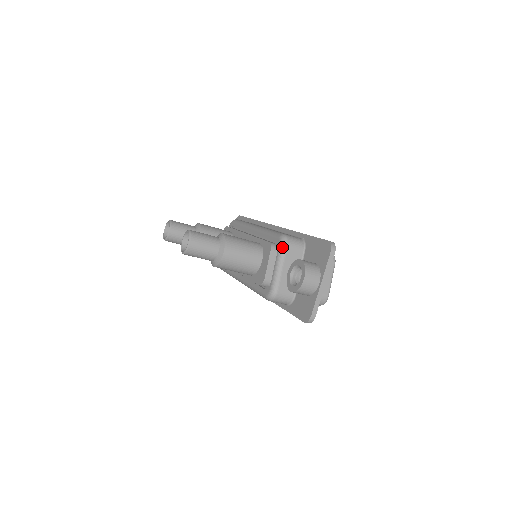
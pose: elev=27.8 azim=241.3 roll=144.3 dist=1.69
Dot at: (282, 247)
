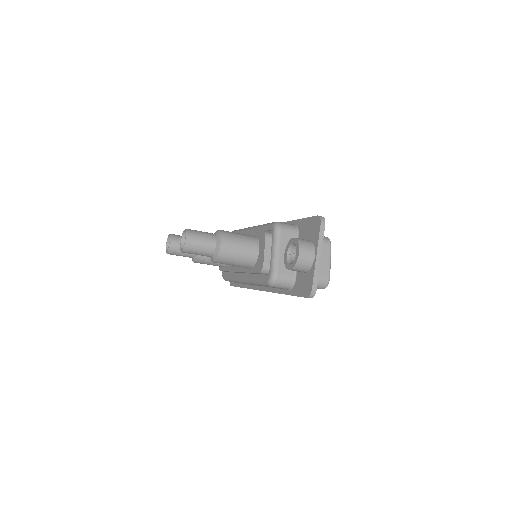
Dot at: (276, 232)
